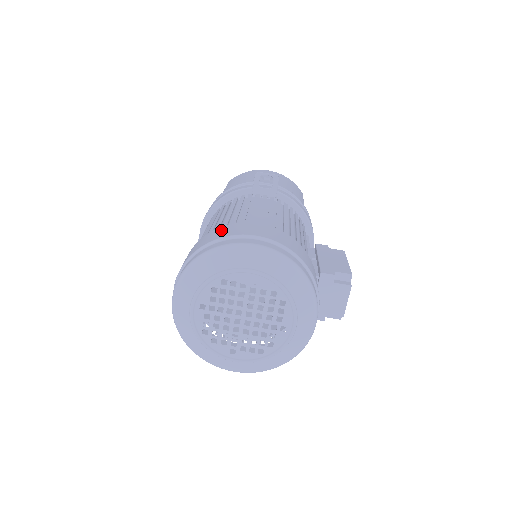
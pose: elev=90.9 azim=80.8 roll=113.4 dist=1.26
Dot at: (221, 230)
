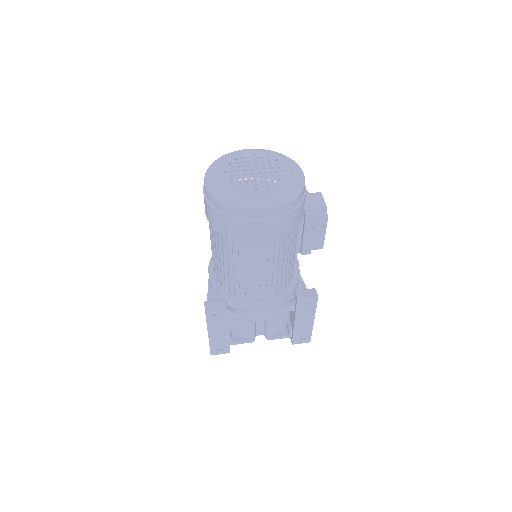
Dot at: occluded
